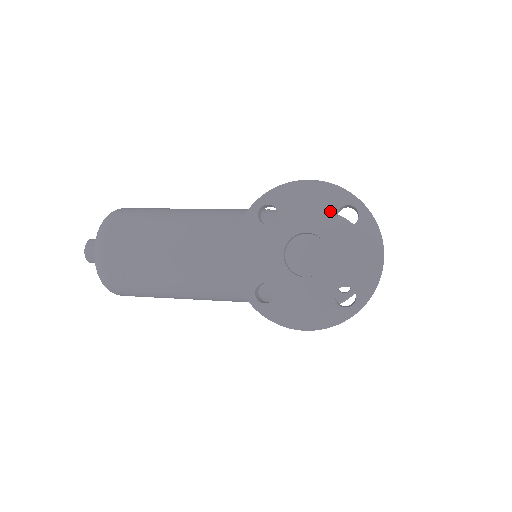
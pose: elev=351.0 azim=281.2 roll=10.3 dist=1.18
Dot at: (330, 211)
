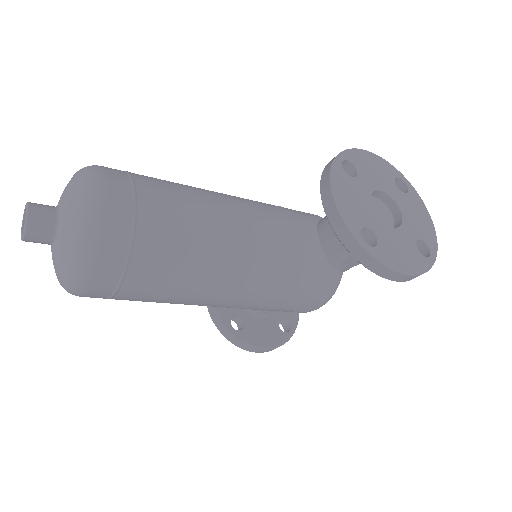
Dot at: (390, 179)
